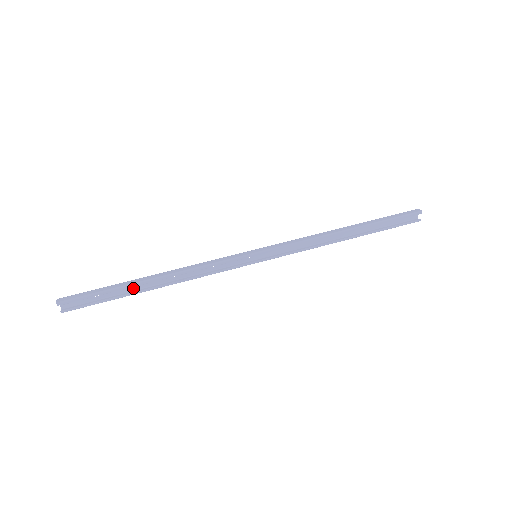
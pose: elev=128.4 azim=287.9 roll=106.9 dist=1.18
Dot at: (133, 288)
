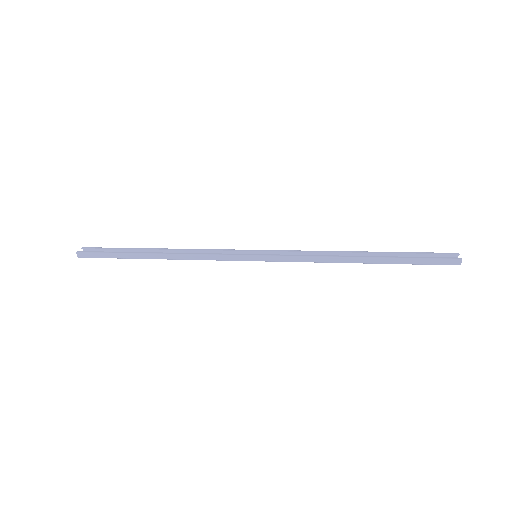
Dot at: (138, 257)
